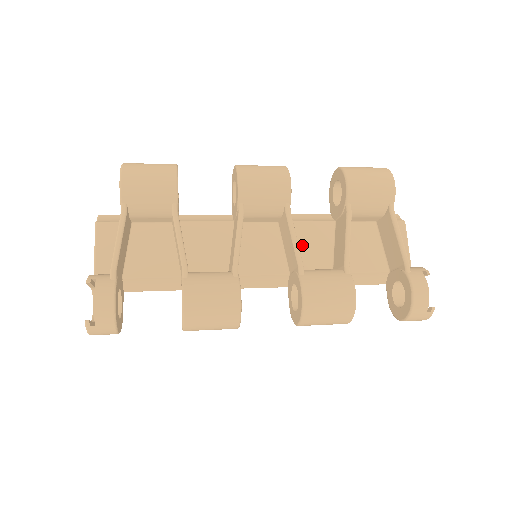
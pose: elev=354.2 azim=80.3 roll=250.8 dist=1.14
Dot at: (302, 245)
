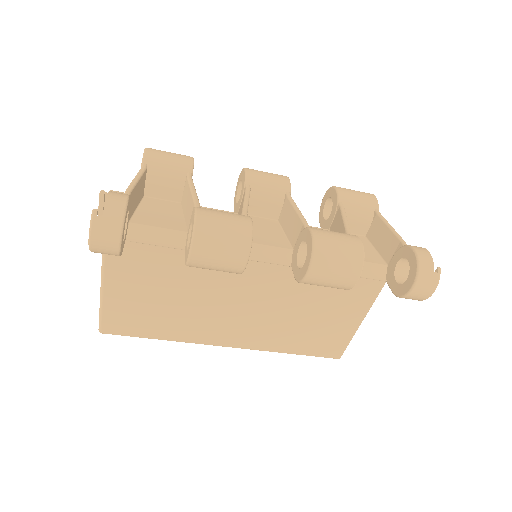
Dot at: occluded
